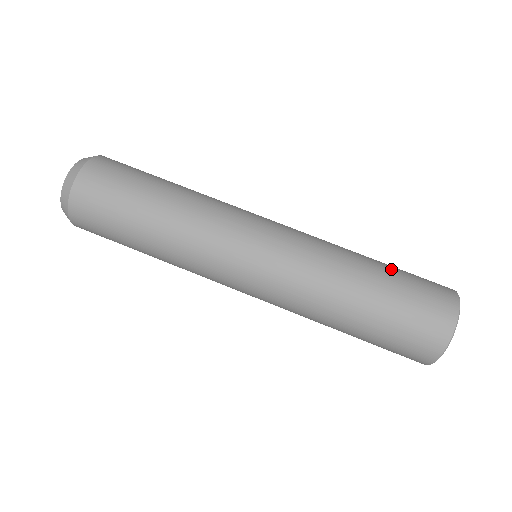
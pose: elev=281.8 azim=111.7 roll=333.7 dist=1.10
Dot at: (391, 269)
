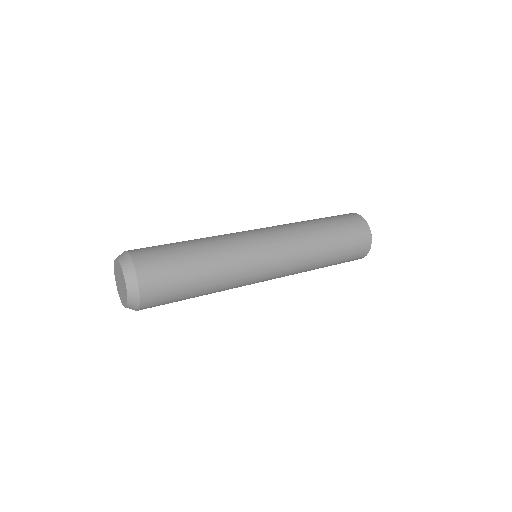
Dot at: occluded
